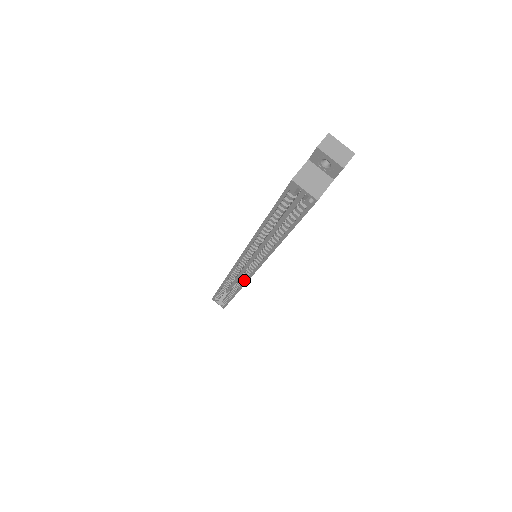
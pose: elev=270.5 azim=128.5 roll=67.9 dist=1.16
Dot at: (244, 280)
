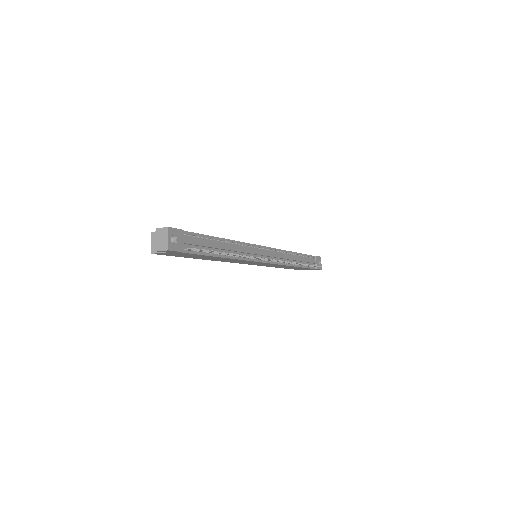
Dot at: occluded
